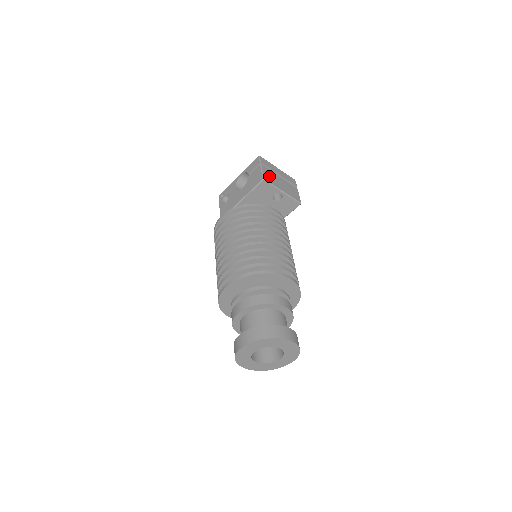
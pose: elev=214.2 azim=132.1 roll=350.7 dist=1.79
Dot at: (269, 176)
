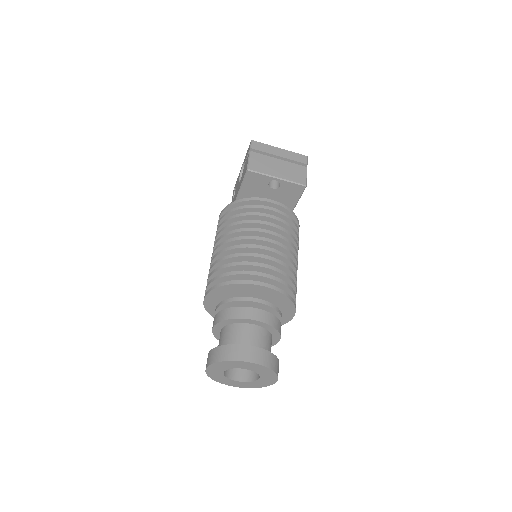
Dot at: (259, 163)
